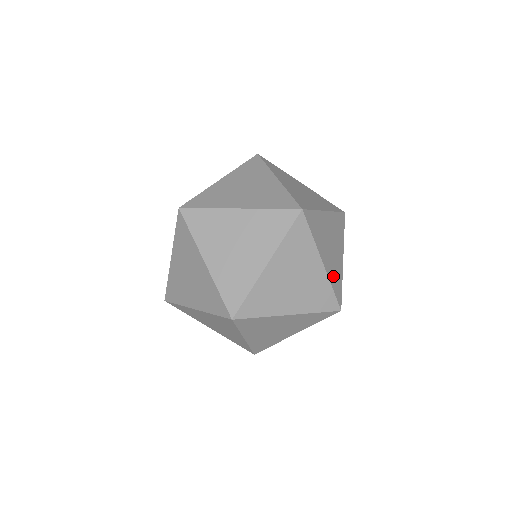
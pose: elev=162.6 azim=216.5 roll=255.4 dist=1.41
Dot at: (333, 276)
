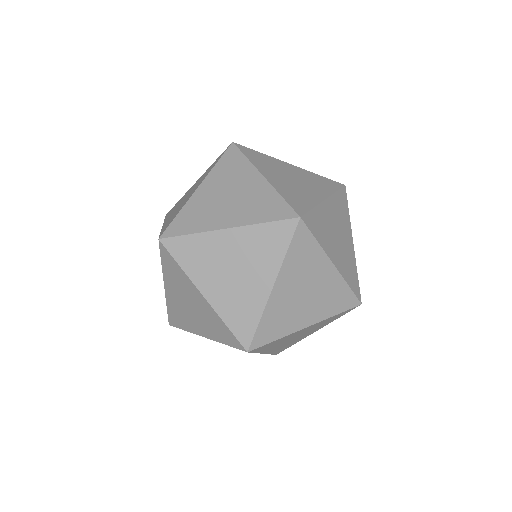
Dot at: (330, 306)
